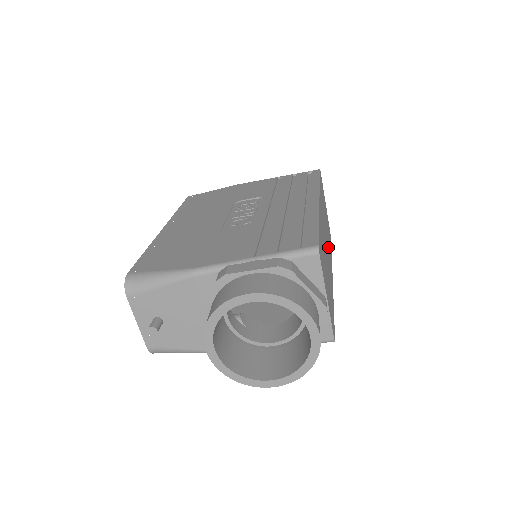
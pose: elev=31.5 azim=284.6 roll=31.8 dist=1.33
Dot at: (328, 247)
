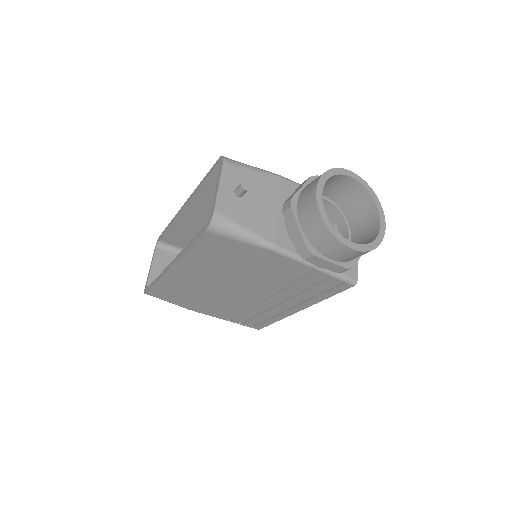
Dot at: occluded
